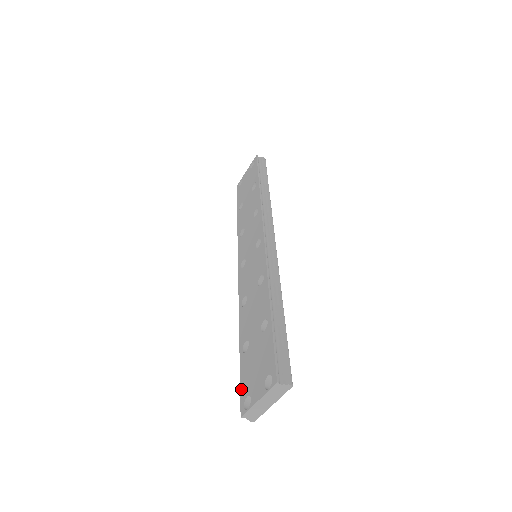
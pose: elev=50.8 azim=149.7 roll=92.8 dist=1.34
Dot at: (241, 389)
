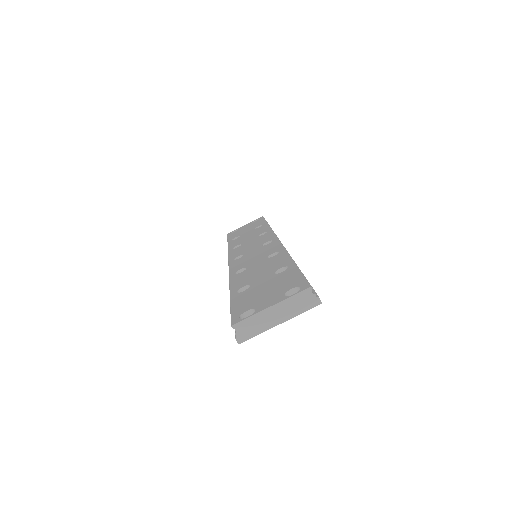
Dot at: (234, 310)
